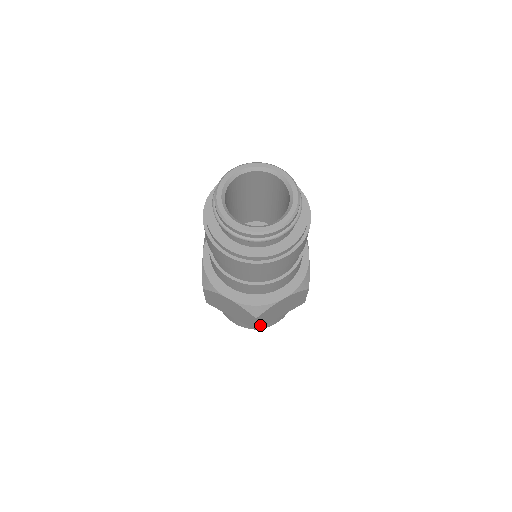
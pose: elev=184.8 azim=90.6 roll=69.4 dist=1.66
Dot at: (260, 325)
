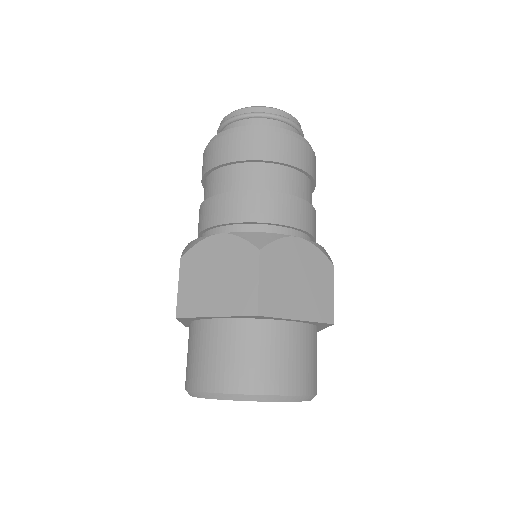
Dot at: (265, 302)
